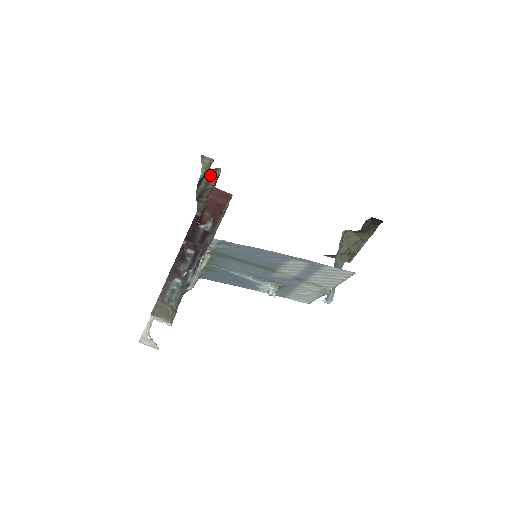
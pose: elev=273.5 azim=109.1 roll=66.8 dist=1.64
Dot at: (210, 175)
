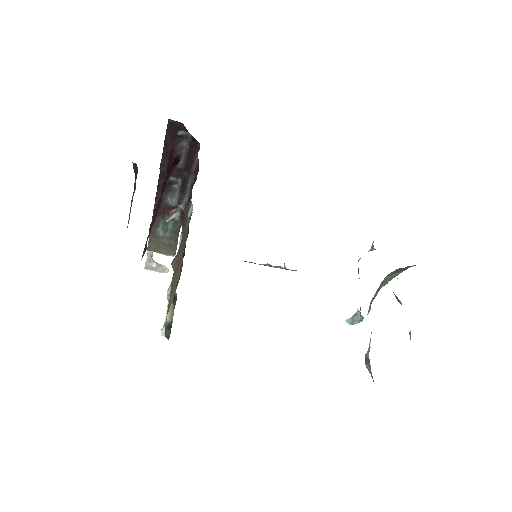
Dot at: occluded
